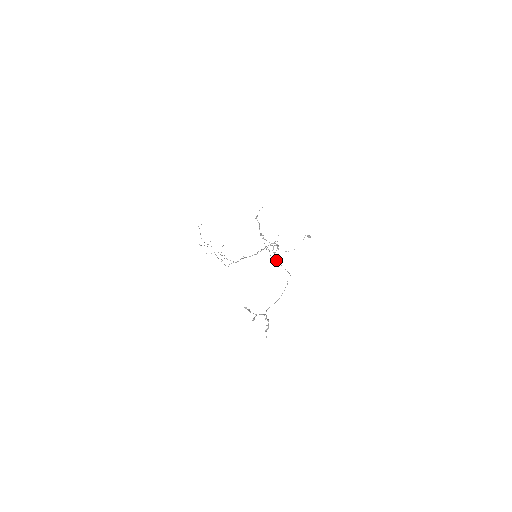
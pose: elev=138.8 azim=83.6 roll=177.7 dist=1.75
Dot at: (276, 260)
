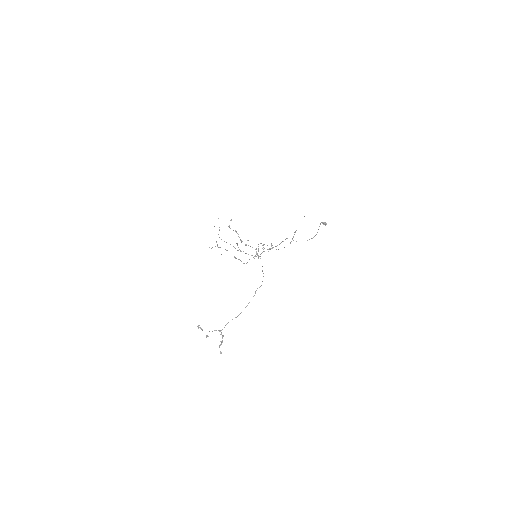
Dot at: occluded
